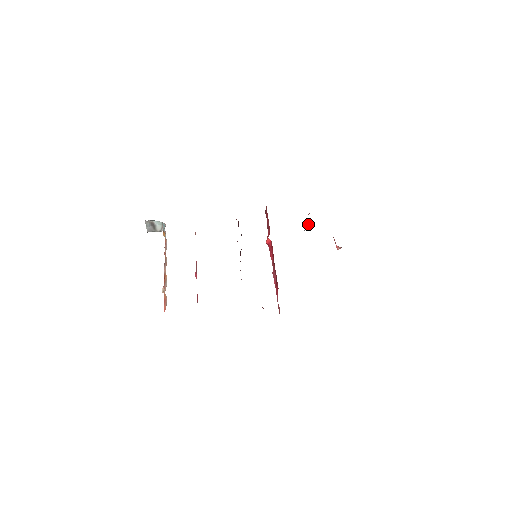
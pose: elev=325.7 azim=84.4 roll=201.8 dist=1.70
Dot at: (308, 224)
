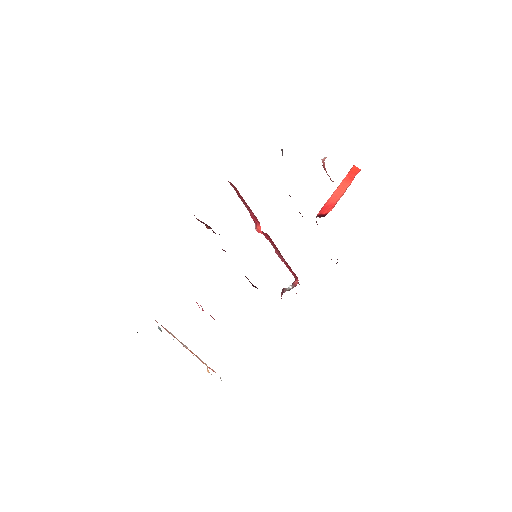
Dot at: occluded
